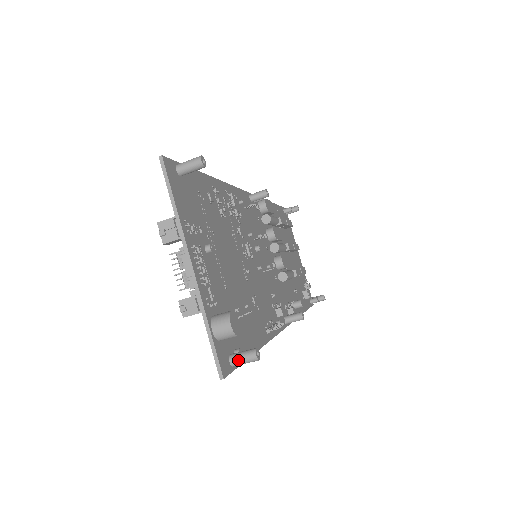
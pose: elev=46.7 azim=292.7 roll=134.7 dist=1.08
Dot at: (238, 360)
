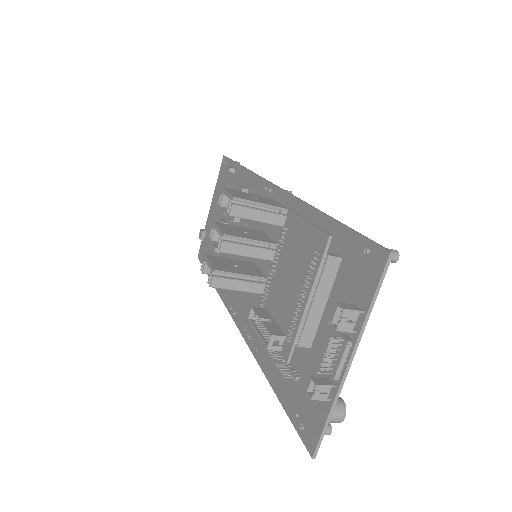
Dot at: occluded
